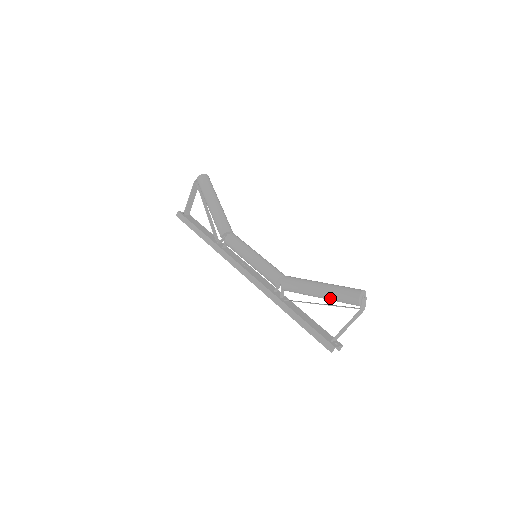
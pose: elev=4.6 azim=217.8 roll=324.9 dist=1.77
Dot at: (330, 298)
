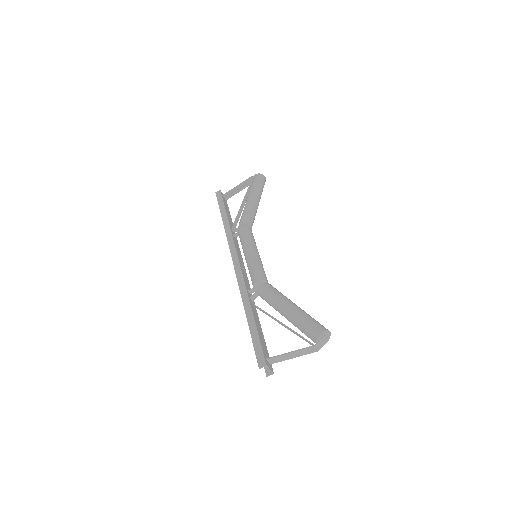
Dot at: (294, 320)
